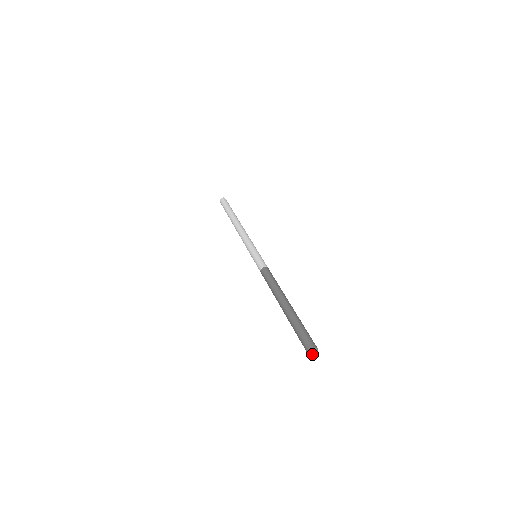
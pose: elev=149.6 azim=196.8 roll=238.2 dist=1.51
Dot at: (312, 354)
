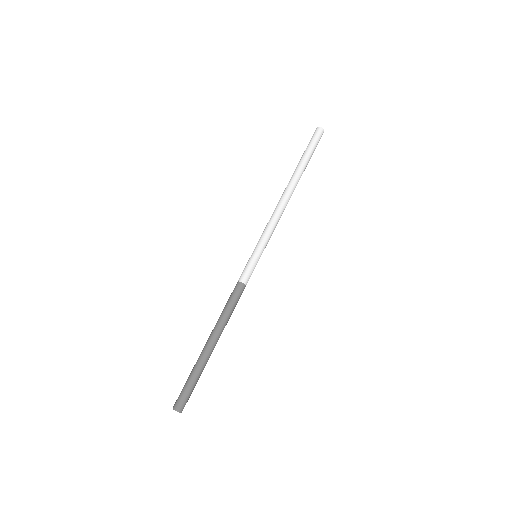
Dot at: (176, 410)
